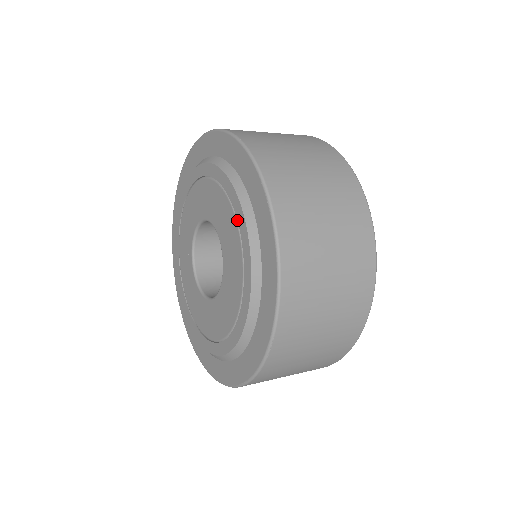
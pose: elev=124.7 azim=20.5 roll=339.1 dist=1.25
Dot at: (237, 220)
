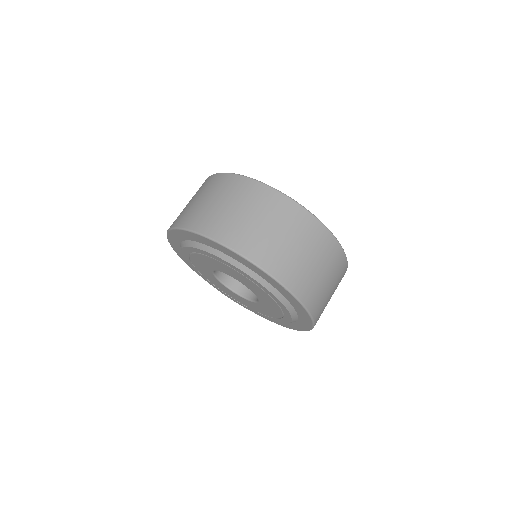
Dot at: (263, 290)
